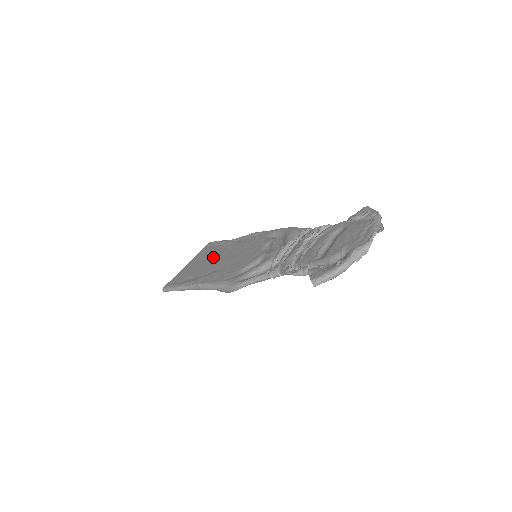
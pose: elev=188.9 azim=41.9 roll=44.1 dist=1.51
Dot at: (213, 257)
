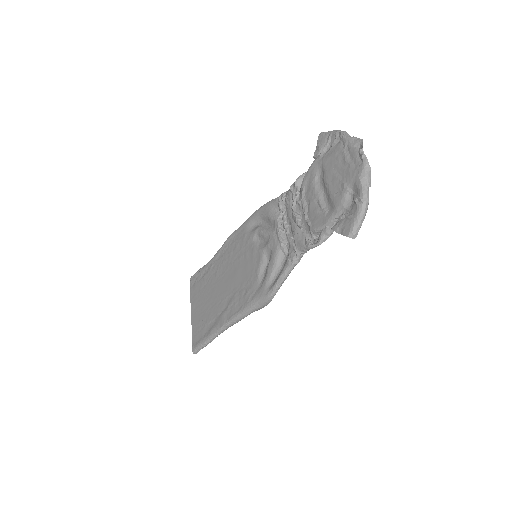
Dot at: (212, 288)
